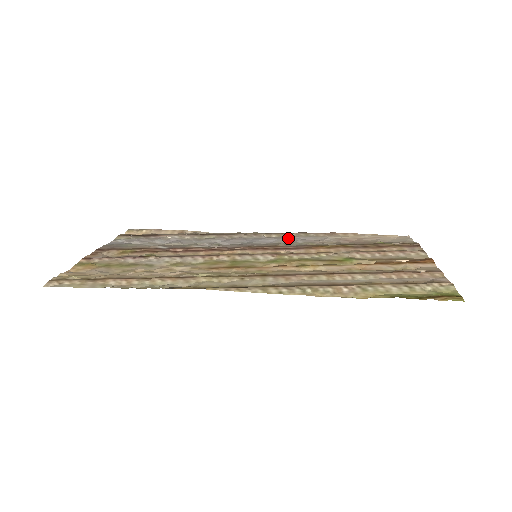
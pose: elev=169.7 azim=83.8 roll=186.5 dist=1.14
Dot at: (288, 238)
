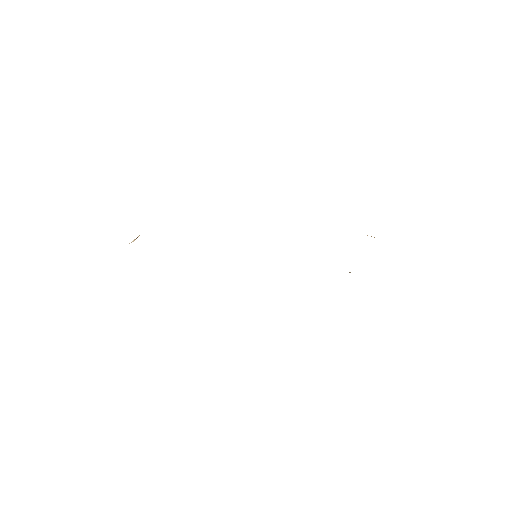
Dot at: occluded
